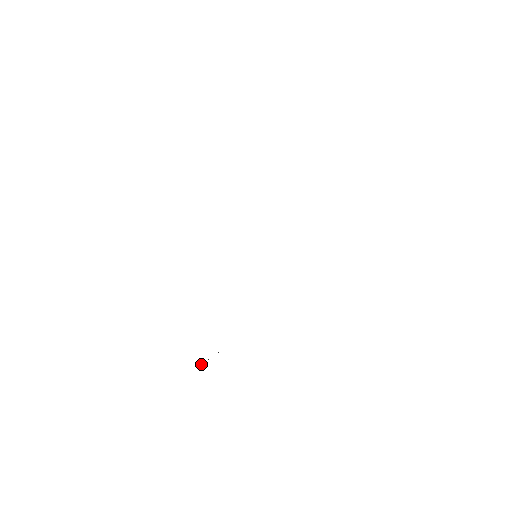
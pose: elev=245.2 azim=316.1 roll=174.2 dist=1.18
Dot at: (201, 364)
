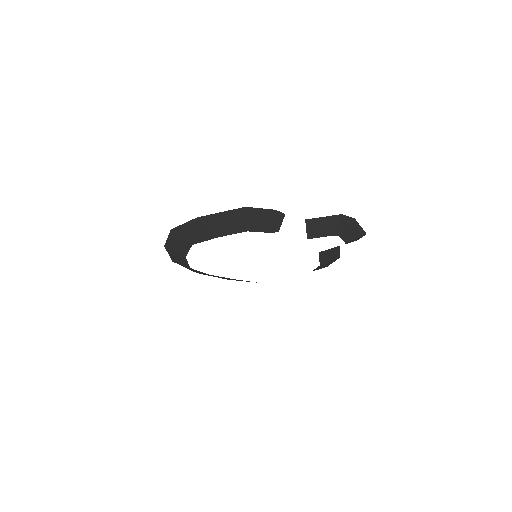
Dot at: (278, 211)
